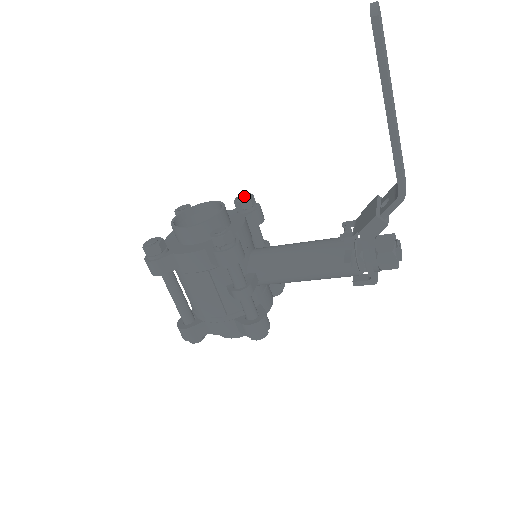
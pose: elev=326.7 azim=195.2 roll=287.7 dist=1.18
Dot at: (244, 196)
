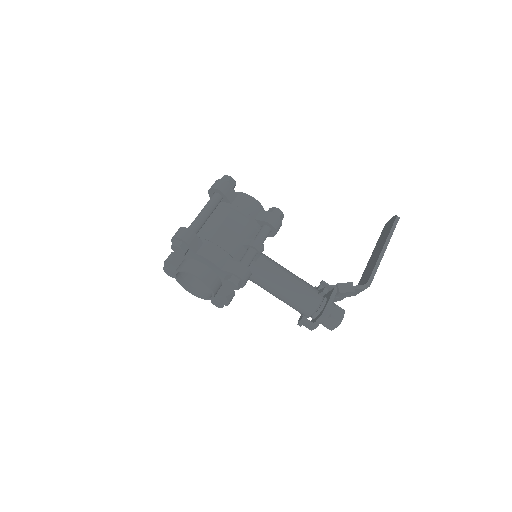
Dot at: occluded
